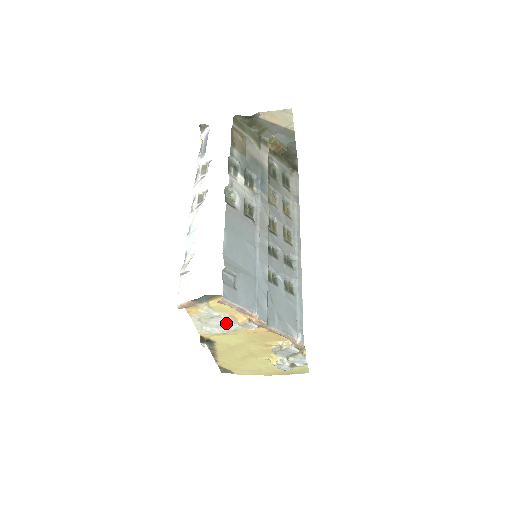
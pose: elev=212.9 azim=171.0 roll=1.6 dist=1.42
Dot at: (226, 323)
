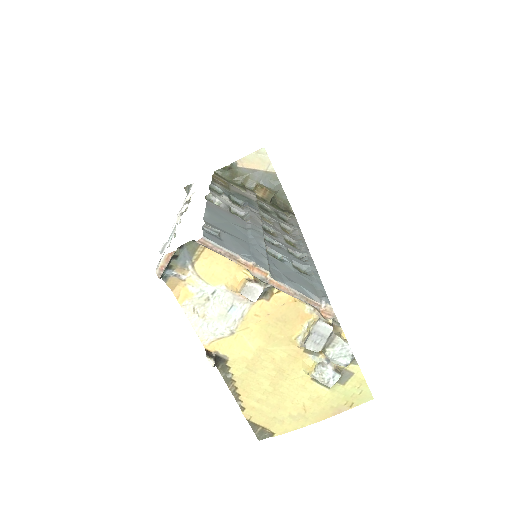
Dot at: (227, 306)
